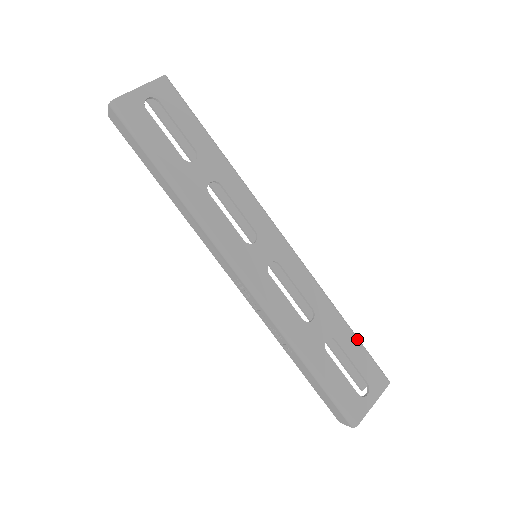
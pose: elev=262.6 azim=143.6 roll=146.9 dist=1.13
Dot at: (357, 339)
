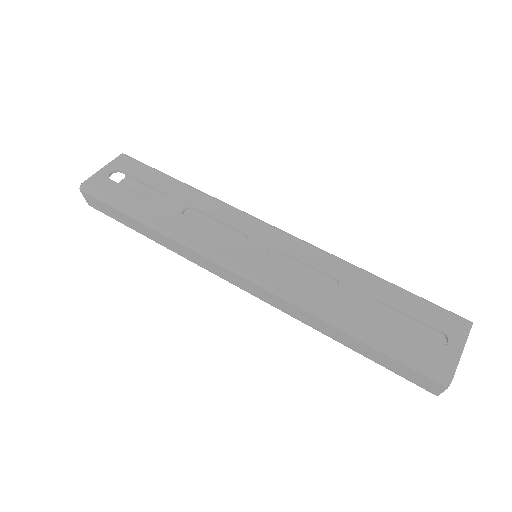
Dot at: (404, 290)
